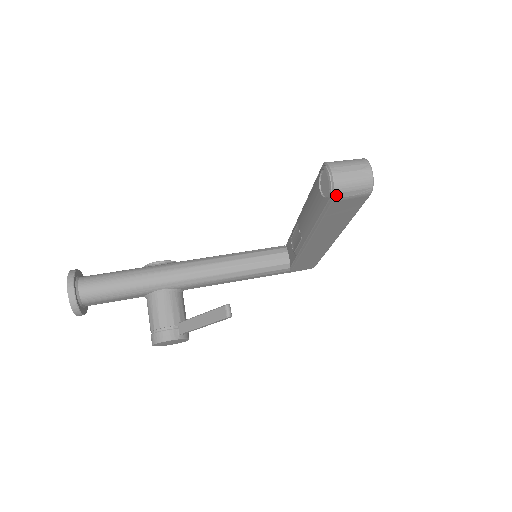
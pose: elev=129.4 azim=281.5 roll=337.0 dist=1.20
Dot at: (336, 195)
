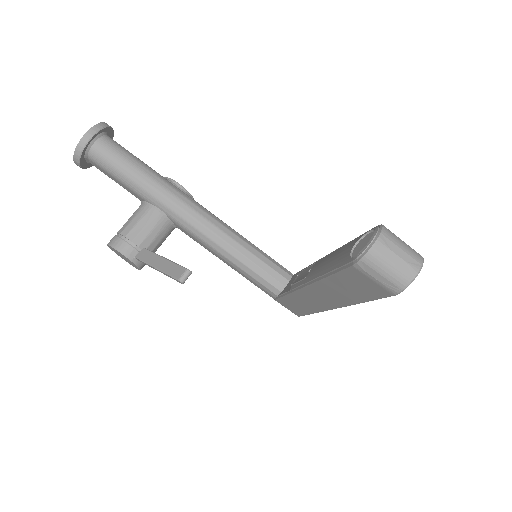
Dot at: (361, 263)
